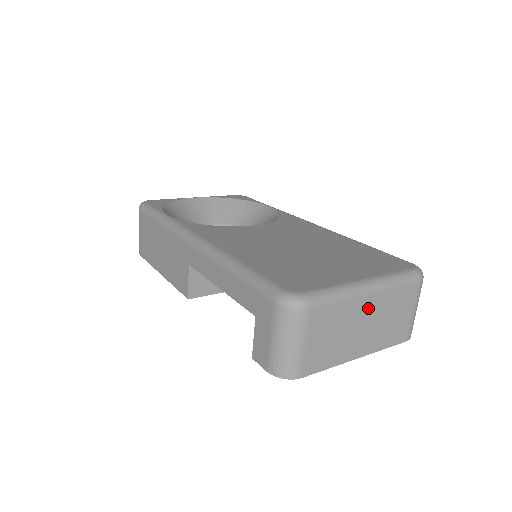
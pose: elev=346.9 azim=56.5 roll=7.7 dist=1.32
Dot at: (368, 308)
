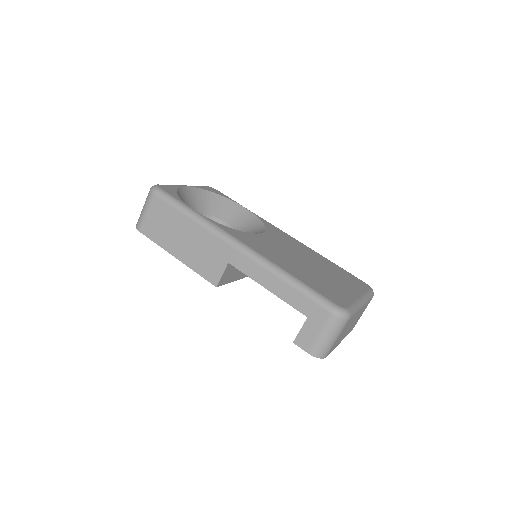
Dot at: occluded
